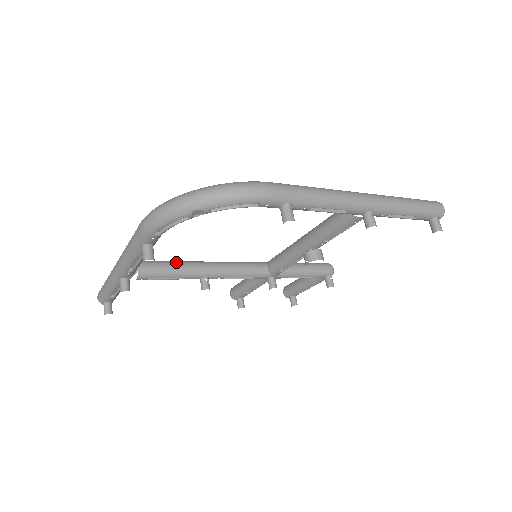
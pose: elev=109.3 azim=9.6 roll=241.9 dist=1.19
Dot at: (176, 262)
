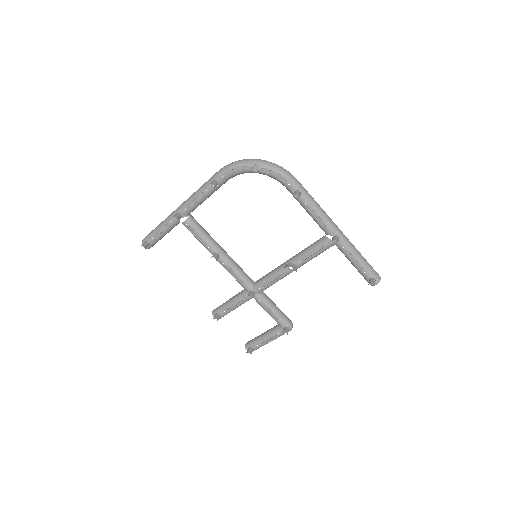
Dot at: occluded
